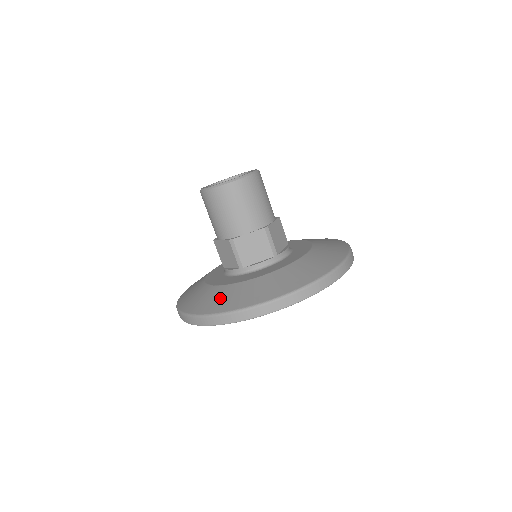
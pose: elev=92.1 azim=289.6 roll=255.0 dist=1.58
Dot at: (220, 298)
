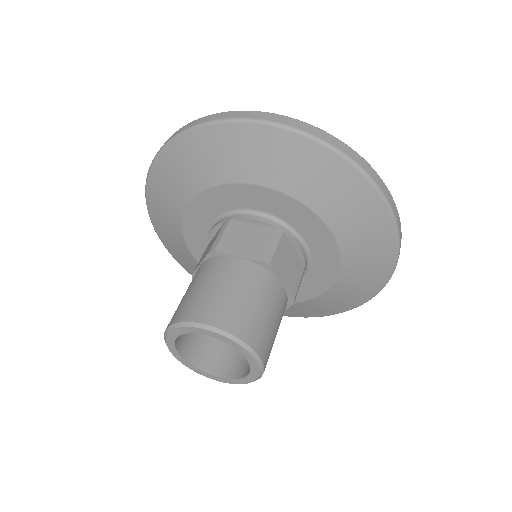
Dot at: (300, 311)
